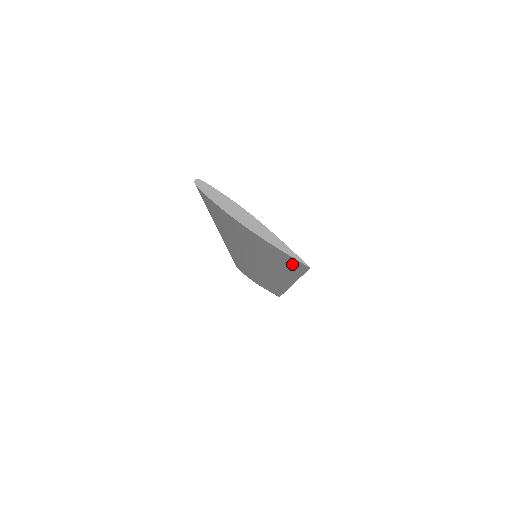
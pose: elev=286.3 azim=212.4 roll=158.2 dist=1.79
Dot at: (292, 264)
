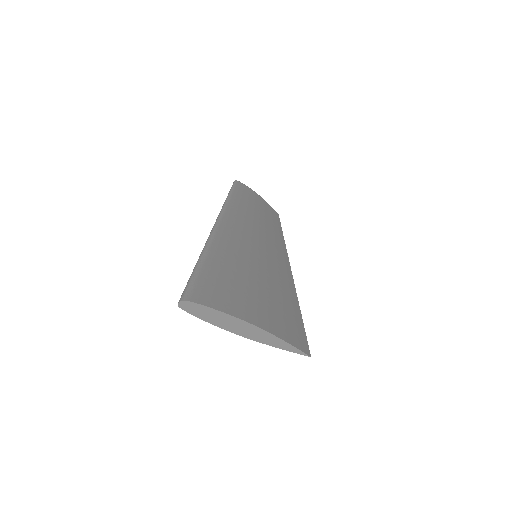
Dot at: occluded
